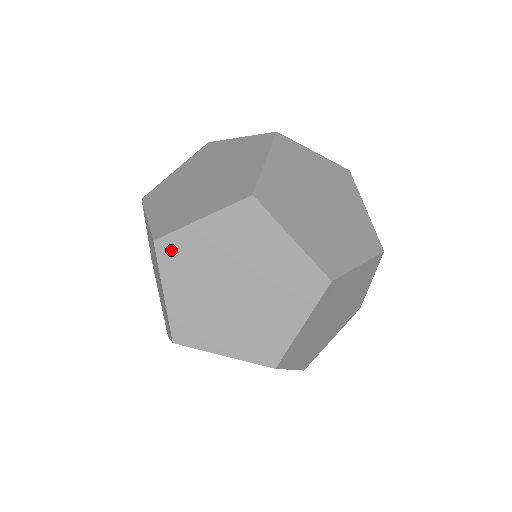
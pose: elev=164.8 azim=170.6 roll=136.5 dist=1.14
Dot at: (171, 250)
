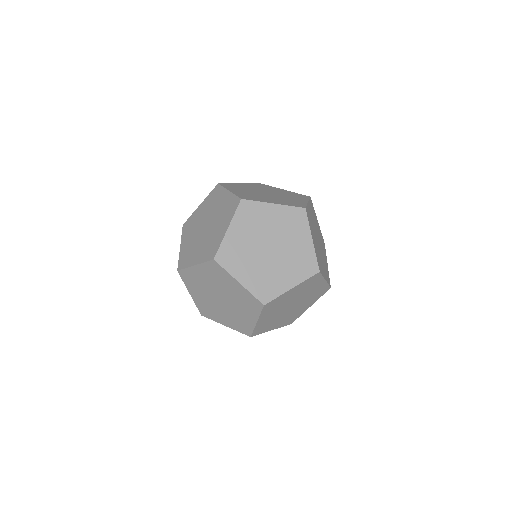
Dot at: (248, 209)
